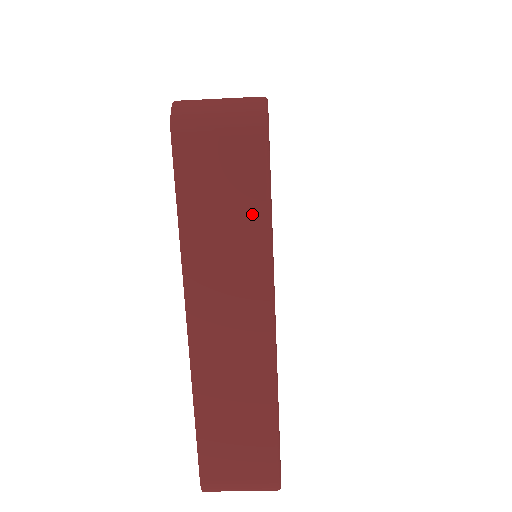
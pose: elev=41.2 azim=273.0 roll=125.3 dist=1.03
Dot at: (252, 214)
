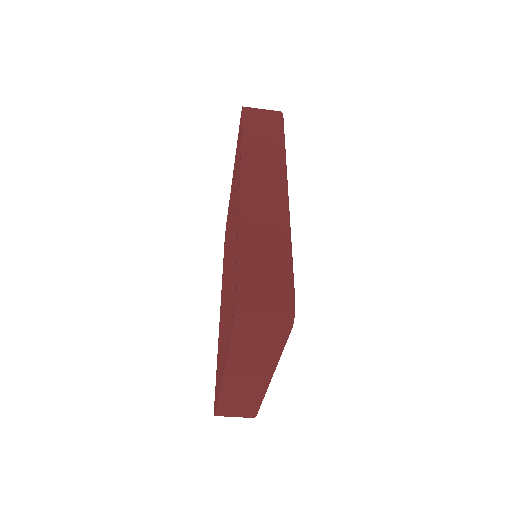
Dot at: (271, 353)
